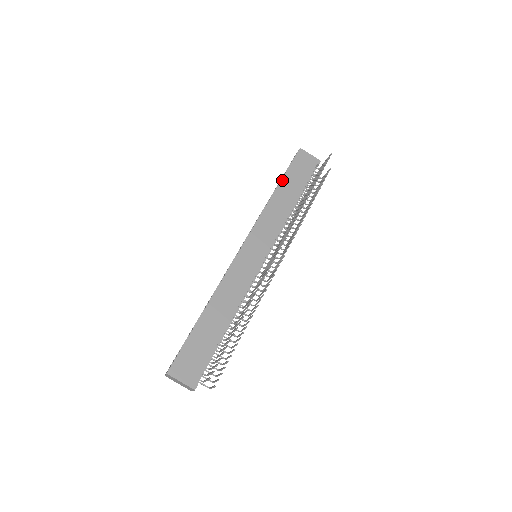
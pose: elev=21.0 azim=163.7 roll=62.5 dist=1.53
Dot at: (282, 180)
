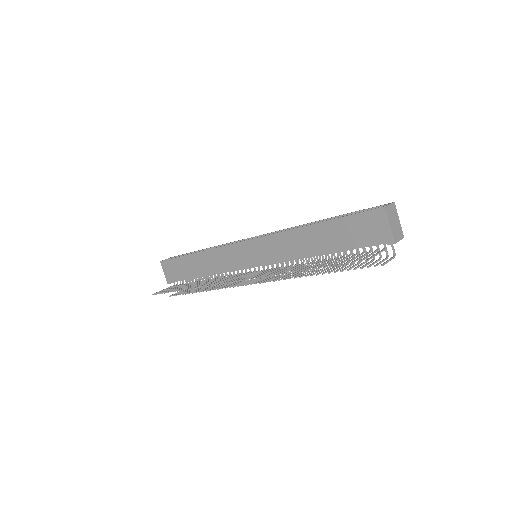
Dot at: (326, 222)
